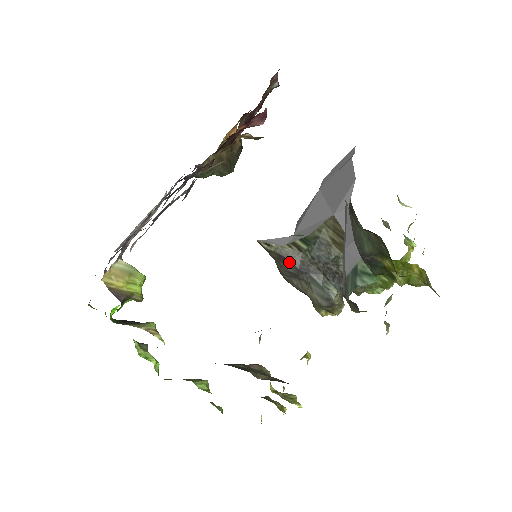
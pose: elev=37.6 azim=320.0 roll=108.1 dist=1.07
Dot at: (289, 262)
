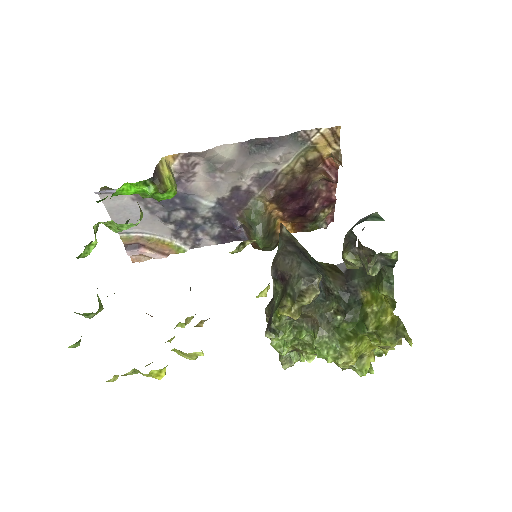
Dot at: (294, 246)
